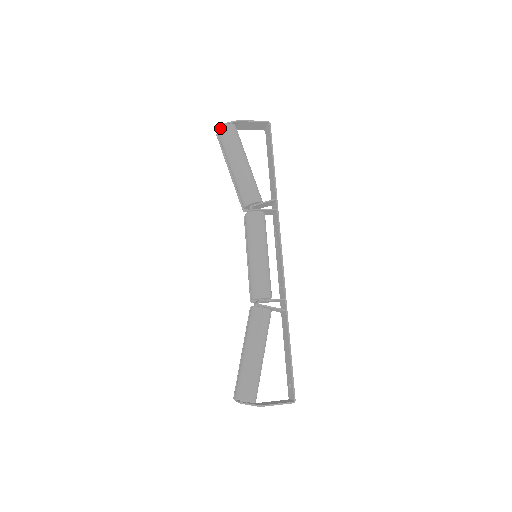
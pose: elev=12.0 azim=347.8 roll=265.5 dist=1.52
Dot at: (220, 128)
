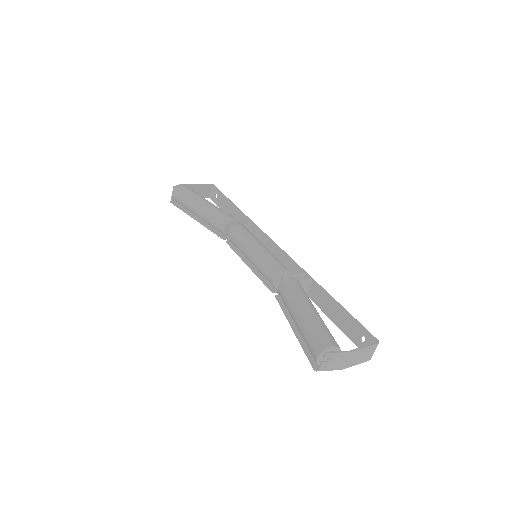
Dot at: (174, 188)
